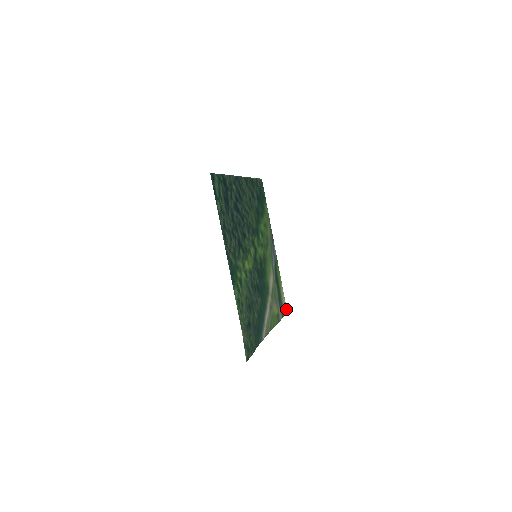
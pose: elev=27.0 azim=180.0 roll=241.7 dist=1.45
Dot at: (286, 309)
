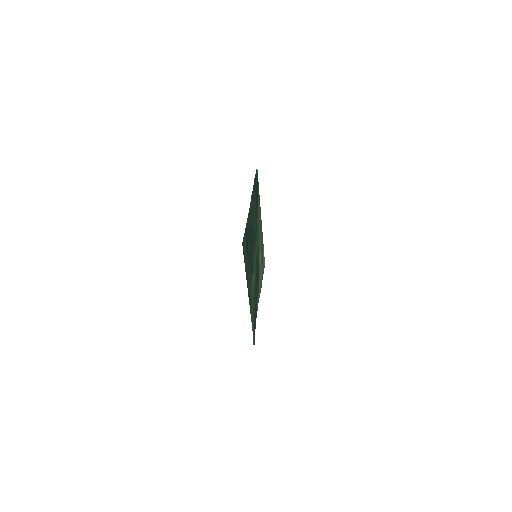
Dot at: (264, 262)
